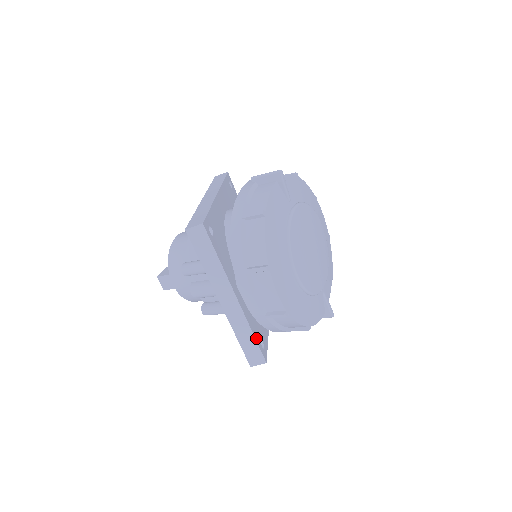
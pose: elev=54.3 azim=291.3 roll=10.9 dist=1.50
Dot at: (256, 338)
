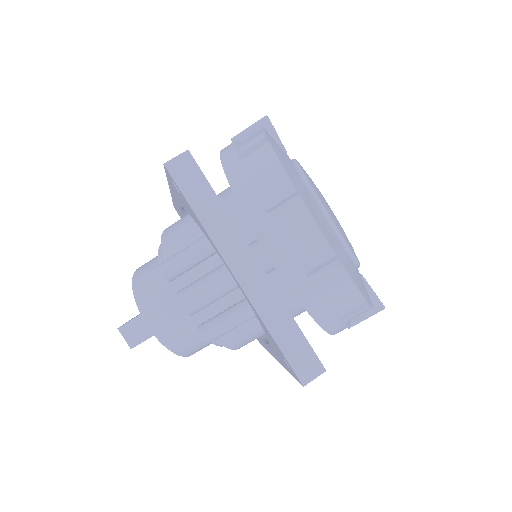
Dot at: (300, 330)
